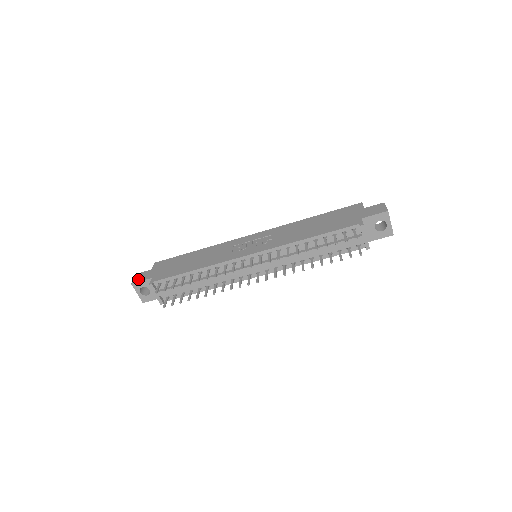
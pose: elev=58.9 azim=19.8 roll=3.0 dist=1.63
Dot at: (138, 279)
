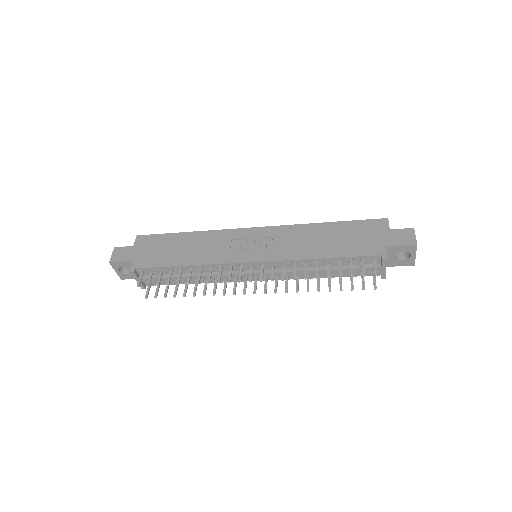
Dot at: (117, 258)
